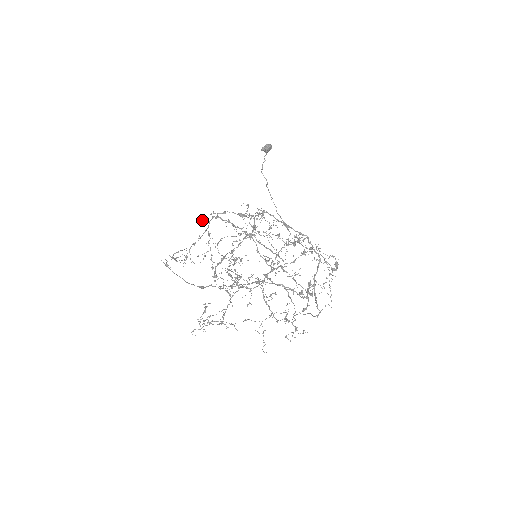
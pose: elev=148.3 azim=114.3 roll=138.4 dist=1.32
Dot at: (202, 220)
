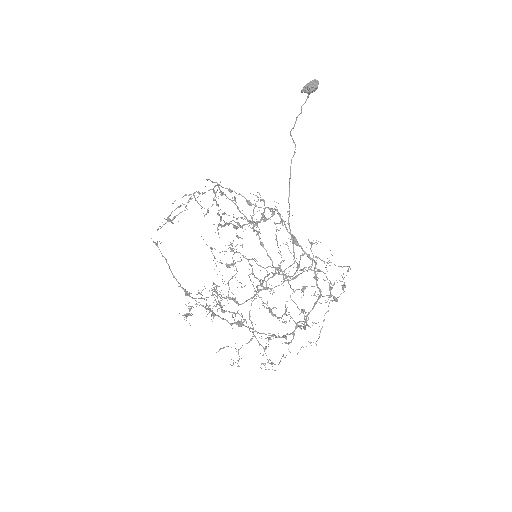
Dot at: occluded
